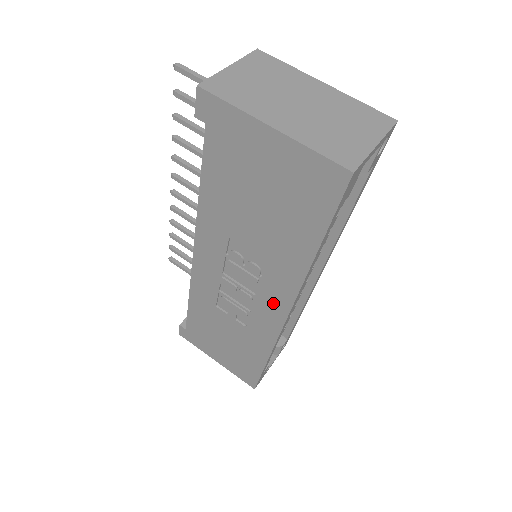
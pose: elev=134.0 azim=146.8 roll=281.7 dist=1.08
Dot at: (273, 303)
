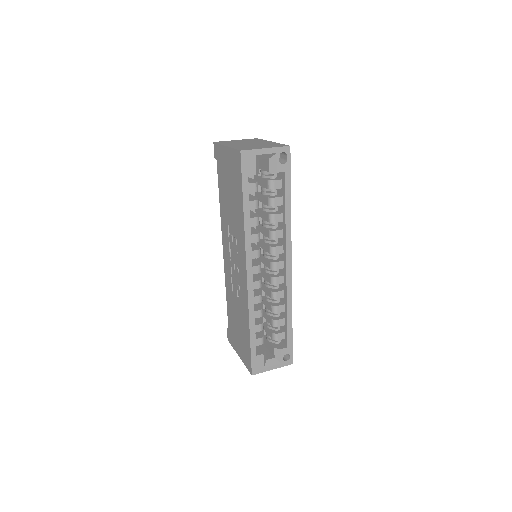
Dot at: (242, 265)
